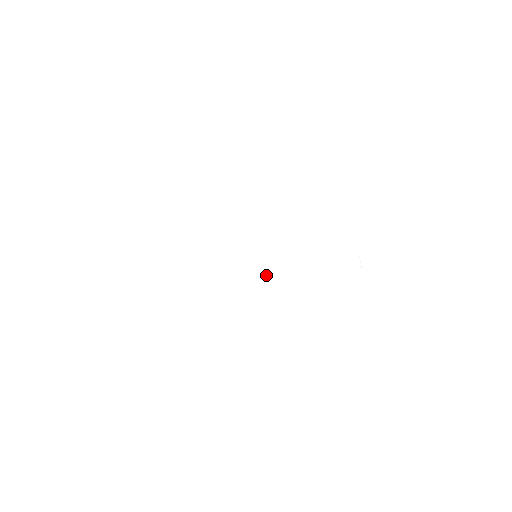
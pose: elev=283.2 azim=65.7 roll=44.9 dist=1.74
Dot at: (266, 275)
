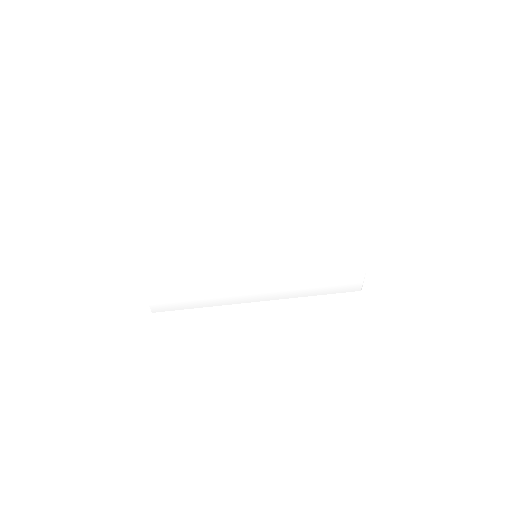
Dot at: (260, 274)
